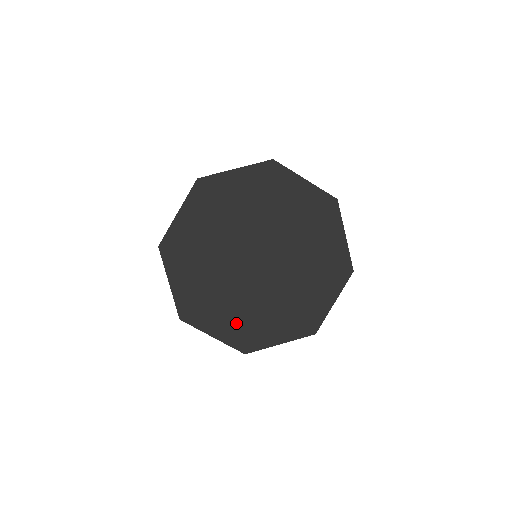
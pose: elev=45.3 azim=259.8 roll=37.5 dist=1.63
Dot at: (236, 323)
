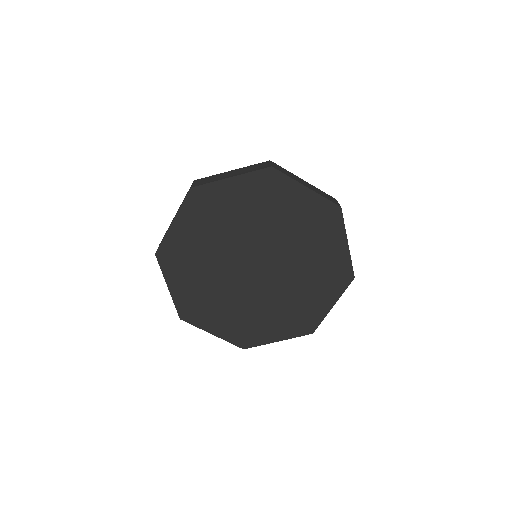
Dot at: (285, 320)
